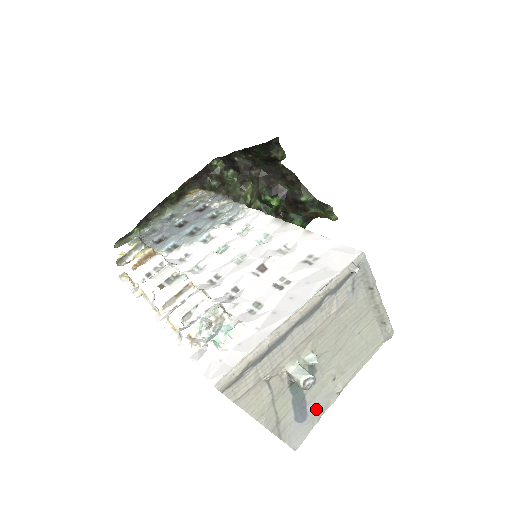
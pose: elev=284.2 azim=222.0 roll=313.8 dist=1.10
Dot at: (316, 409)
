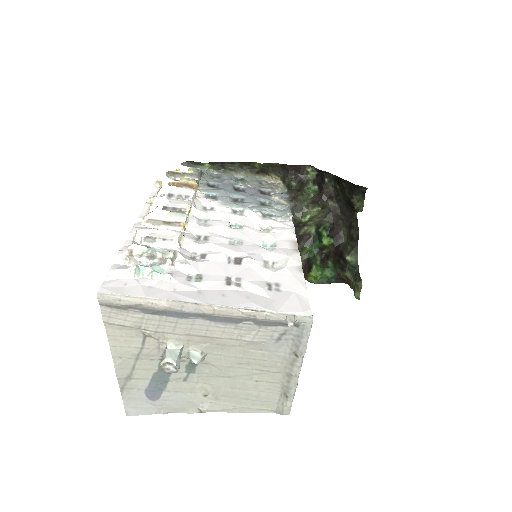
Dot at: (170, 402)
